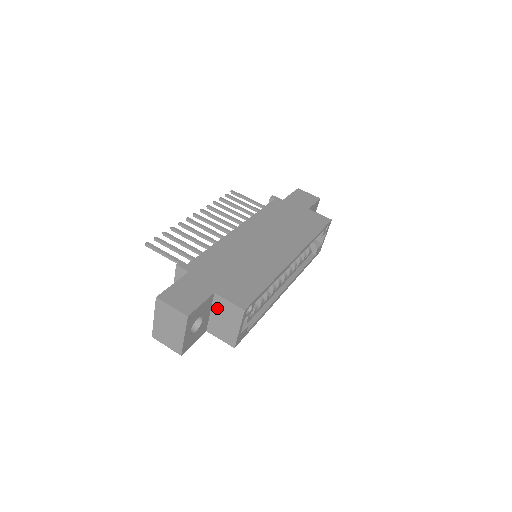
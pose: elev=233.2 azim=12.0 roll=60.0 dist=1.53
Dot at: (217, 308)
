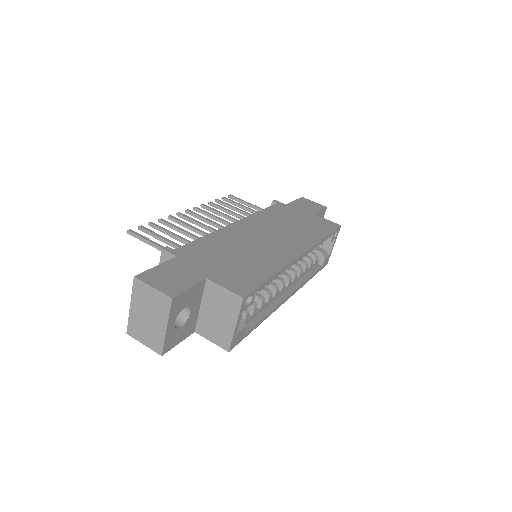
Dot at: (209, 299)
